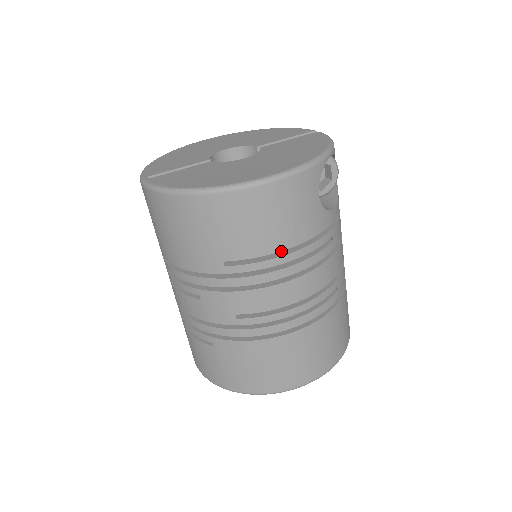
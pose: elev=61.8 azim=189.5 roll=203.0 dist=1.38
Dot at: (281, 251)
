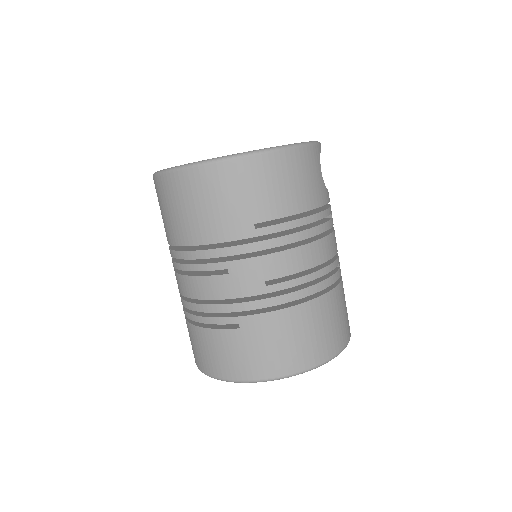
Dot at: (299, 217)
